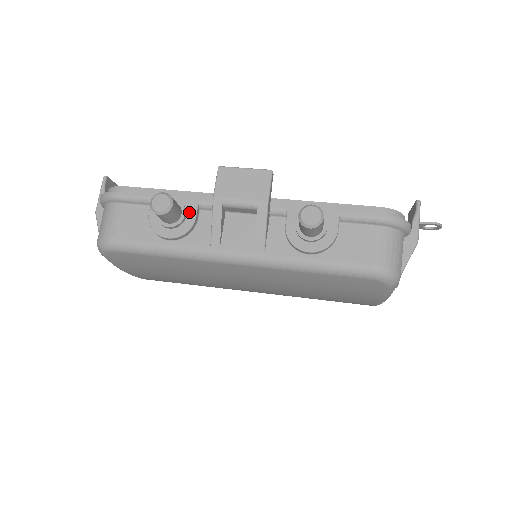
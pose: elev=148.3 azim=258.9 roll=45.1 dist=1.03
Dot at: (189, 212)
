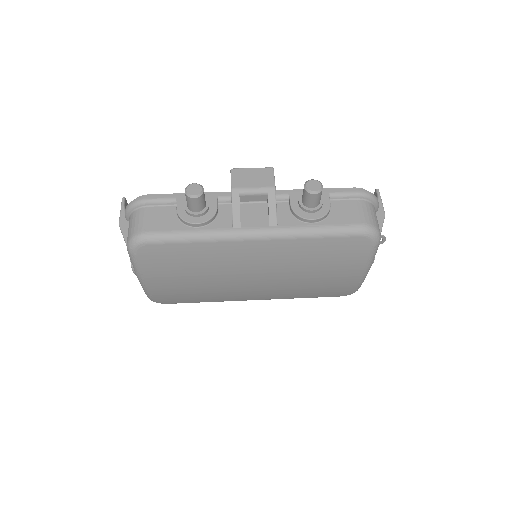
Dot at: (211, 204)
